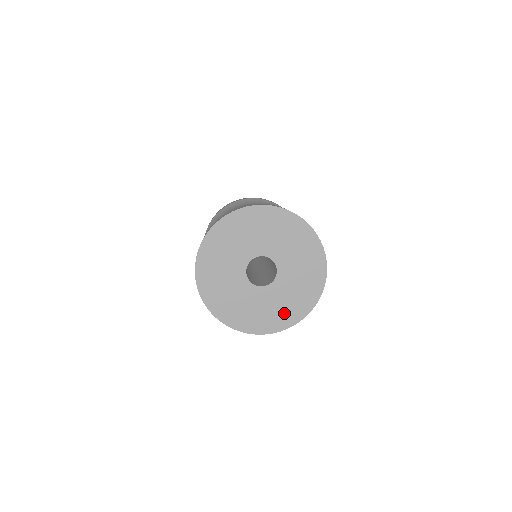
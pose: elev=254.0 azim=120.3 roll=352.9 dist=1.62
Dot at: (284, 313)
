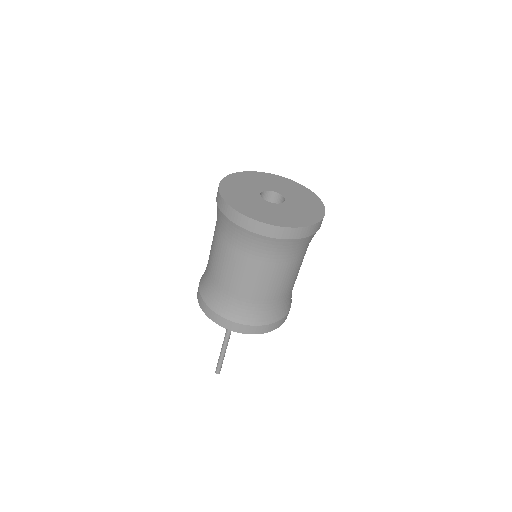
Dot at: (301, 218)
